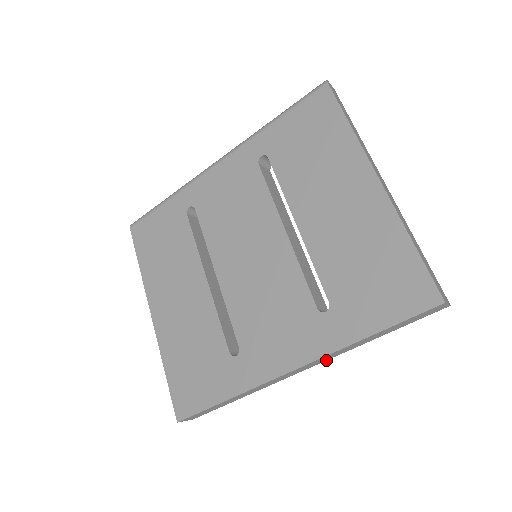
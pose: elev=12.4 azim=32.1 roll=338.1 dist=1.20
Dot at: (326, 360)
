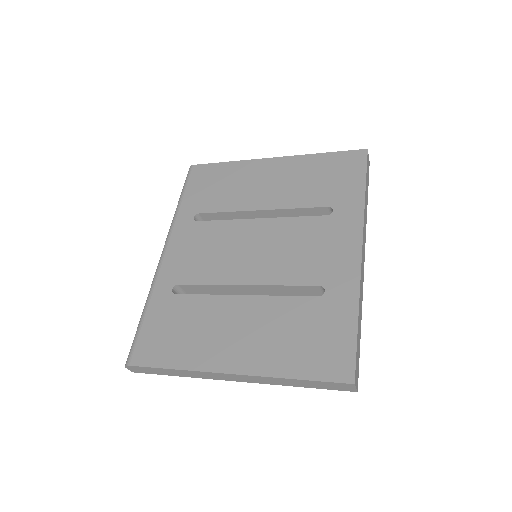
Dot at: (365, 241)
